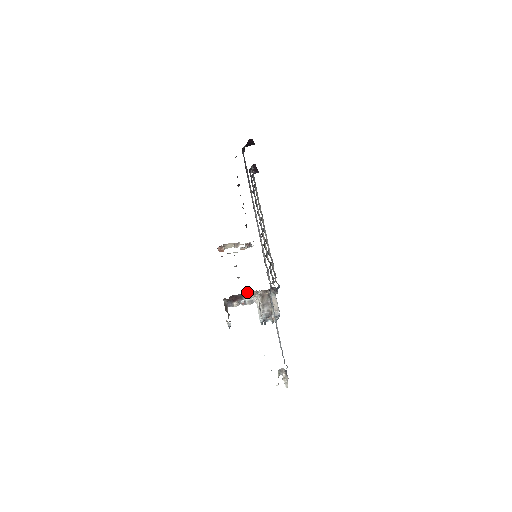
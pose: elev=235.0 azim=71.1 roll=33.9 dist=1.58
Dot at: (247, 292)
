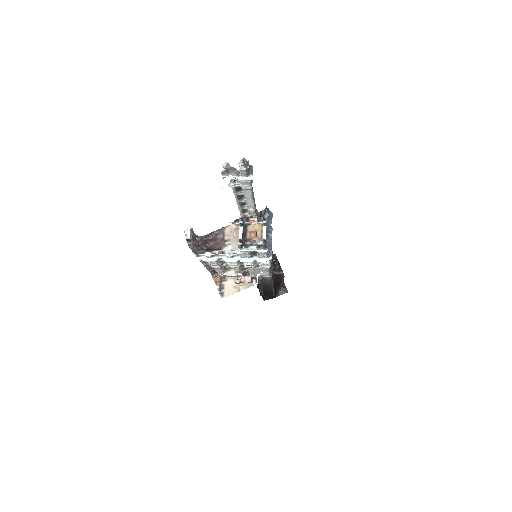
Dot at: (227, 230)
